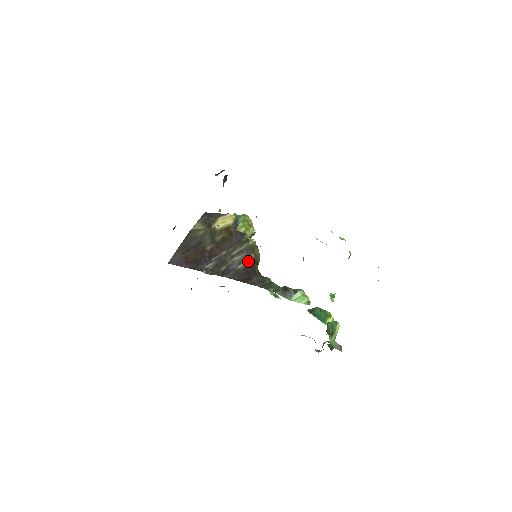
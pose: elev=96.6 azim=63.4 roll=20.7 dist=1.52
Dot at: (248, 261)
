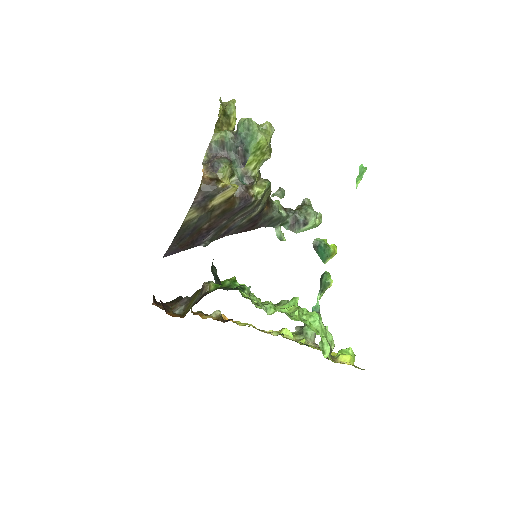
Dot at: (254, 214)
